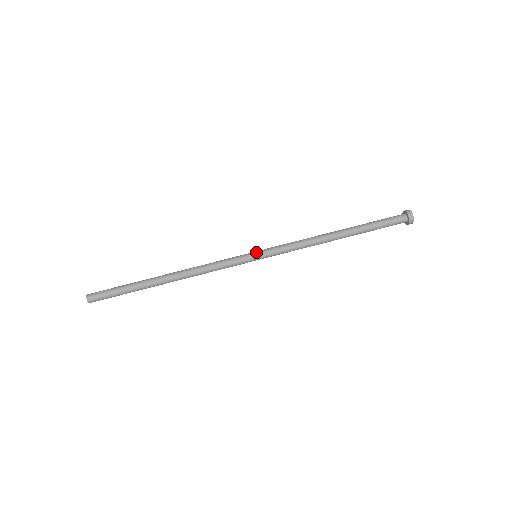
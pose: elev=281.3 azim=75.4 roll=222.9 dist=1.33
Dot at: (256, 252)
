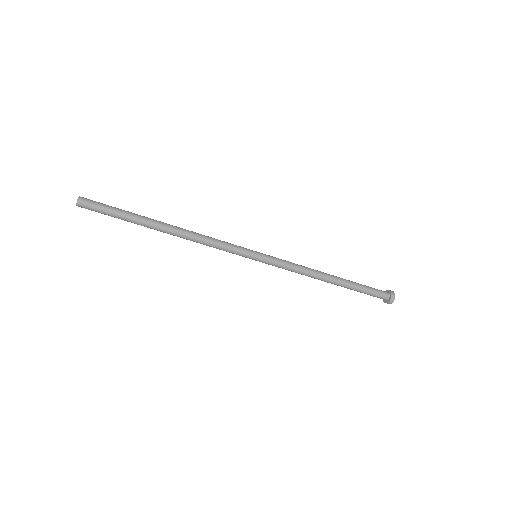
Dot at: (257, 259)
